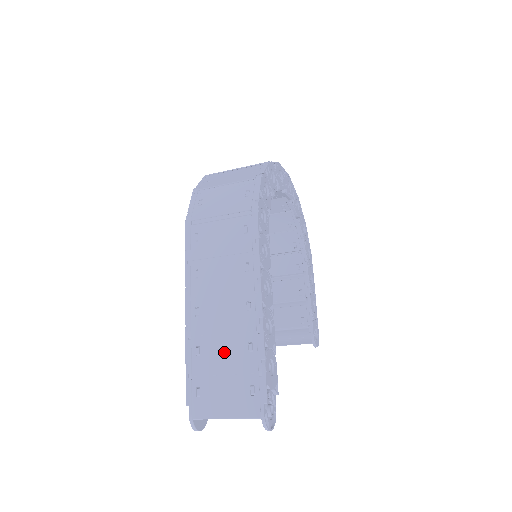
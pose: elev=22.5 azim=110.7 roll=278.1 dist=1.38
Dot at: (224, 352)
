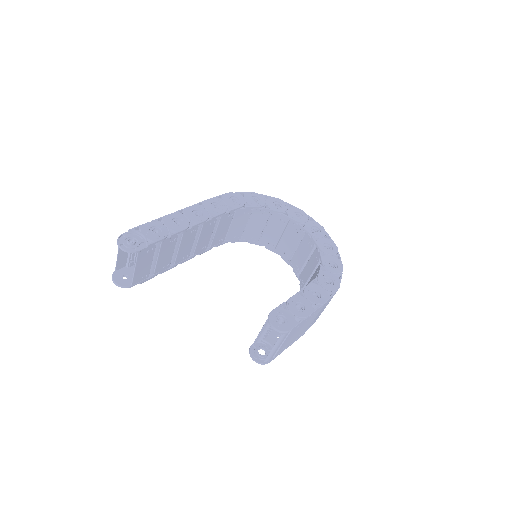
Dot at: occluded
